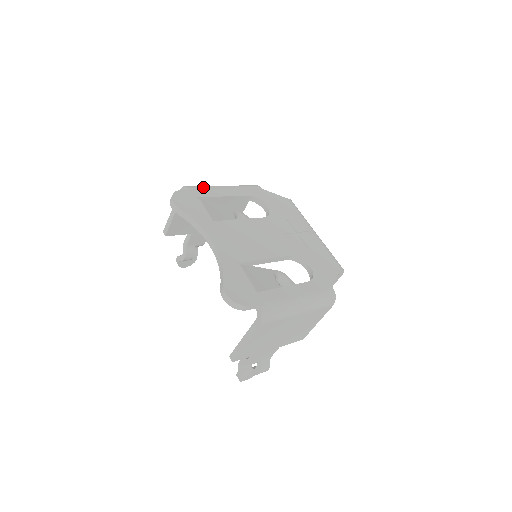
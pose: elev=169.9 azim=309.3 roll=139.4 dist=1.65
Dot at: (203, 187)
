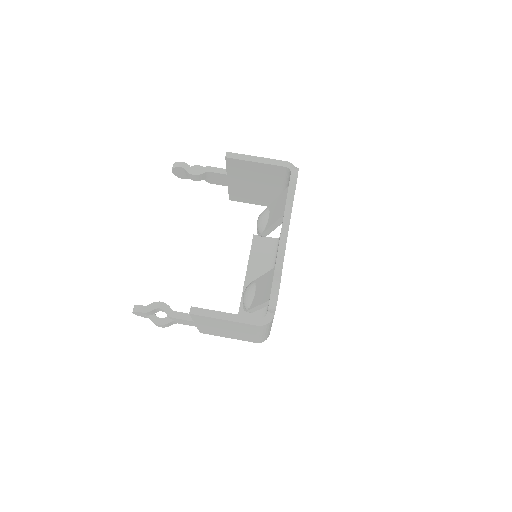
Dot at: occluded
